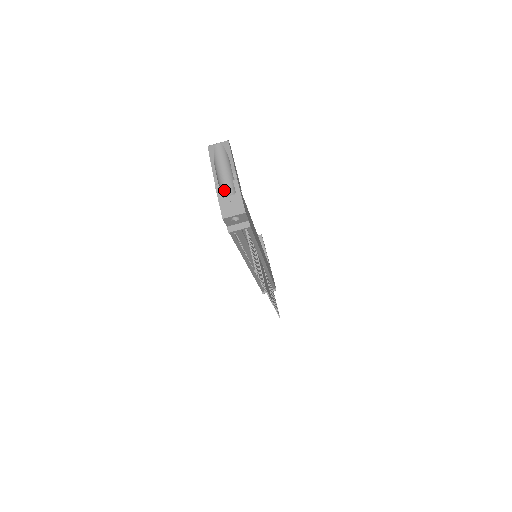
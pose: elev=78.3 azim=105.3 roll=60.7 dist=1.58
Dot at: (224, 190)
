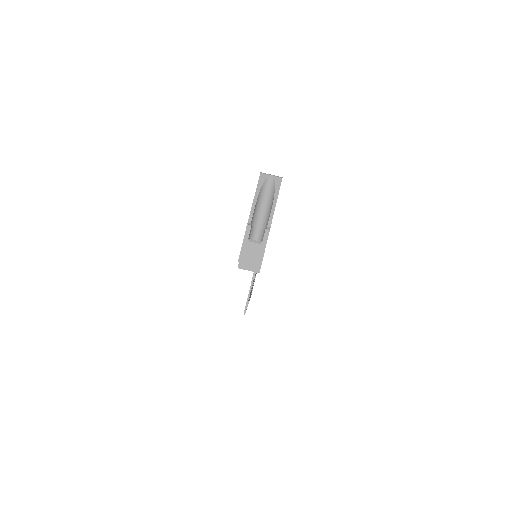
Dot at: (254, 228)
